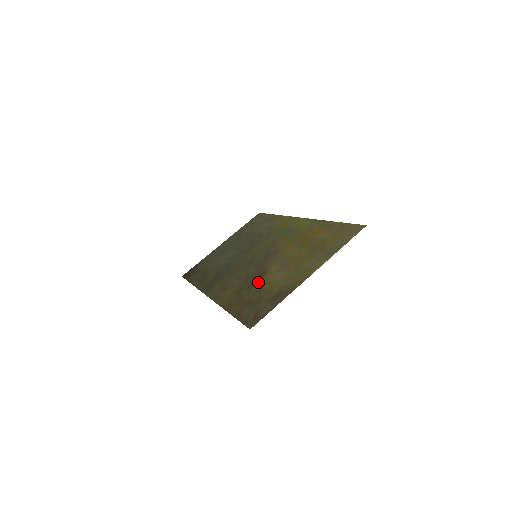
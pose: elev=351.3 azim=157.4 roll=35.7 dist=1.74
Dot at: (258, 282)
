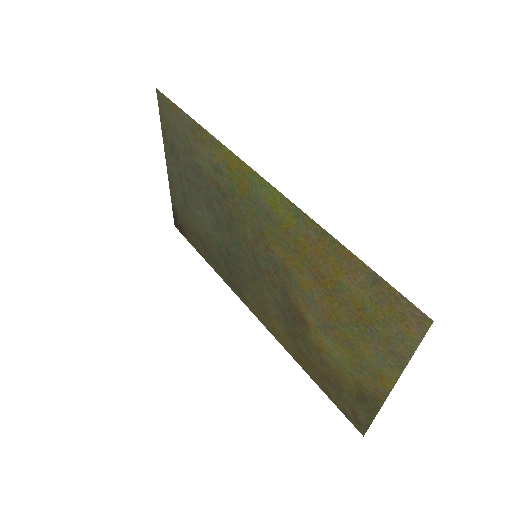
Dot at: (308, 339)
